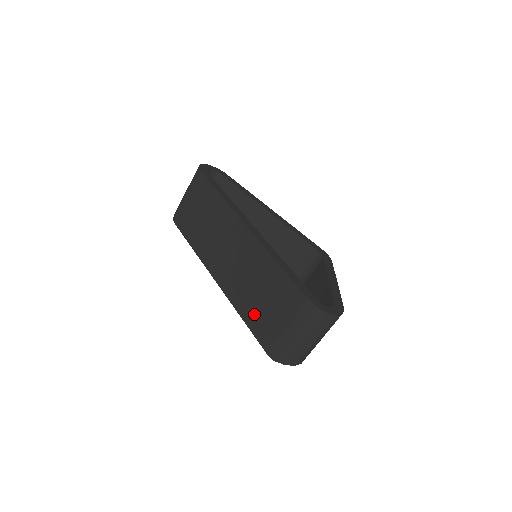
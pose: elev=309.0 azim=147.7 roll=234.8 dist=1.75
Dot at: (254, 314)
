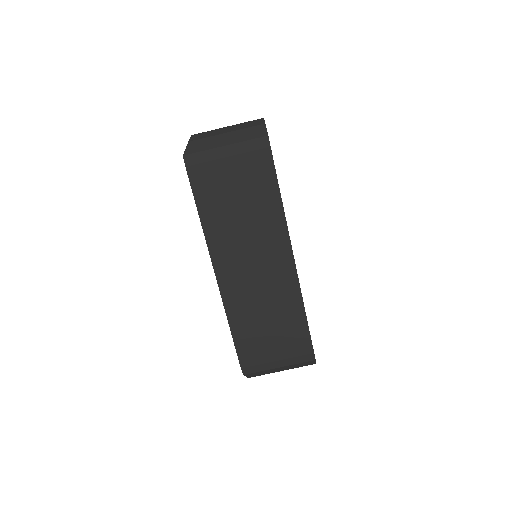
Dot at: (248, 332)
